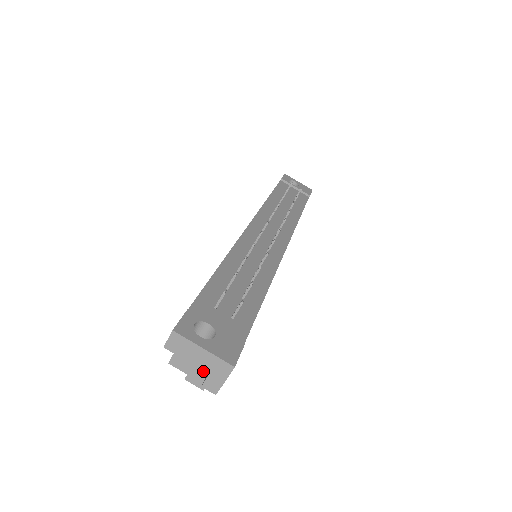
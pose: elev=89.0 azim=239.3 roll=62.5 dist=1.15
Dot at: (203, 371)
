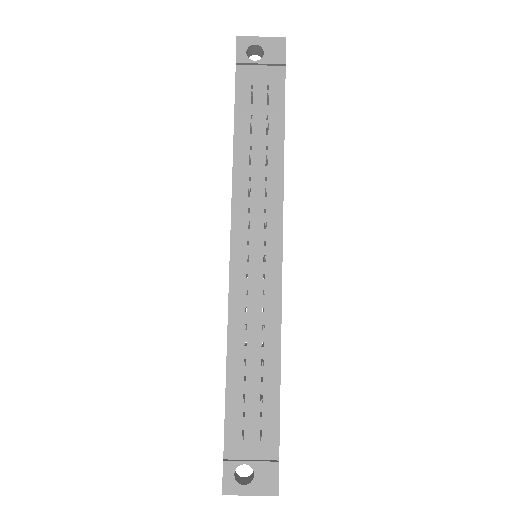
Dot at: occluded
